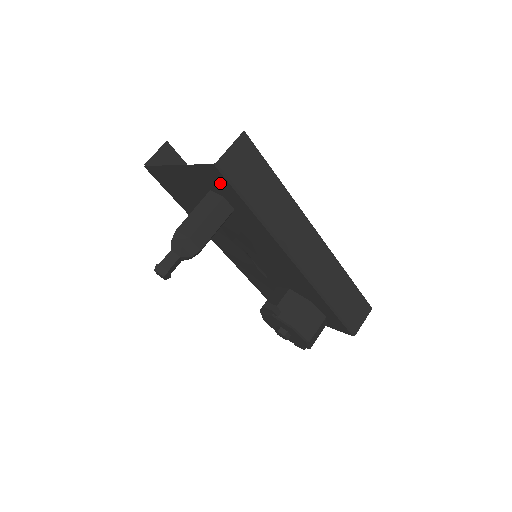
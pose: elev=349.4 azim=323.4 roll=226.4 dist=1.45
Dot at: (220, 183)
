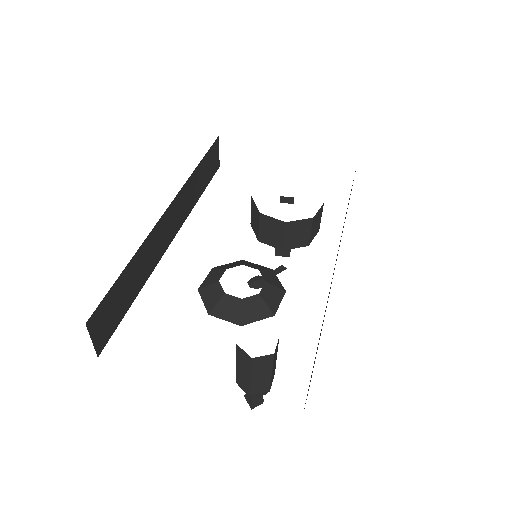
Dot at: occluded
